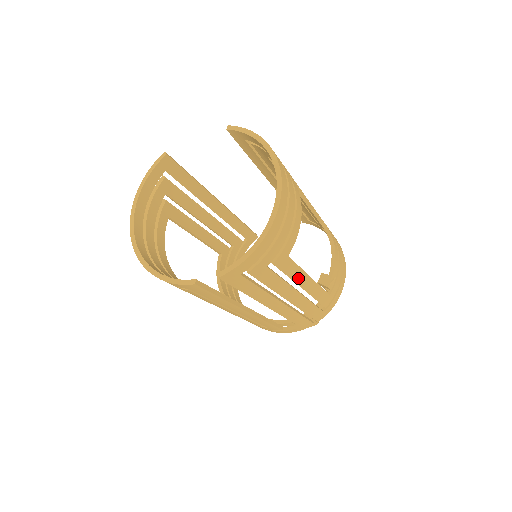
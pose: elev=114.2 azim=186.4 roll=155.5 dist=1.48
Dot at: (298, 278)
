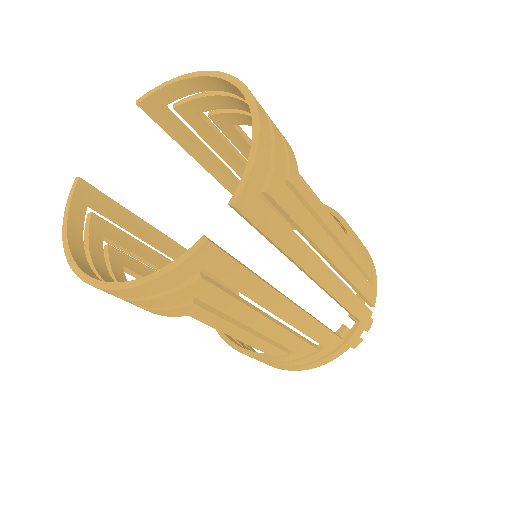
Dot at: (325, 217)
